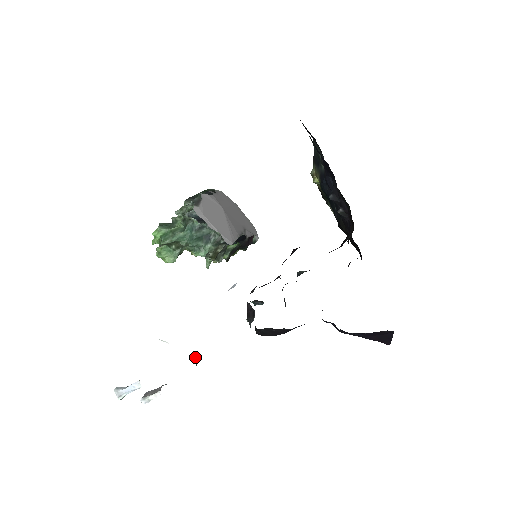
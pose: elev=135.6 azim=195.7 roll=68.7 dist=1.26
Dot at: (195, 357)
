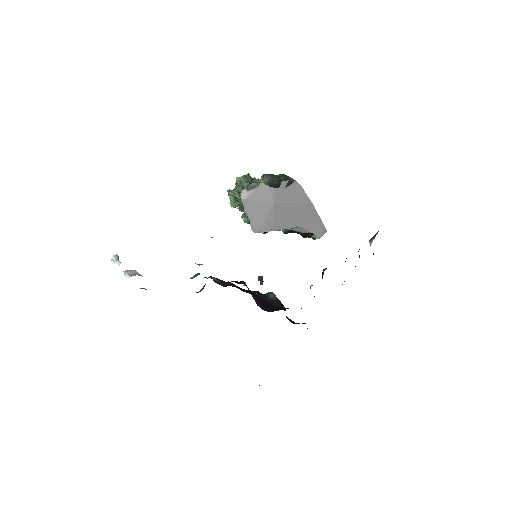
Dot at: (199, 273)
